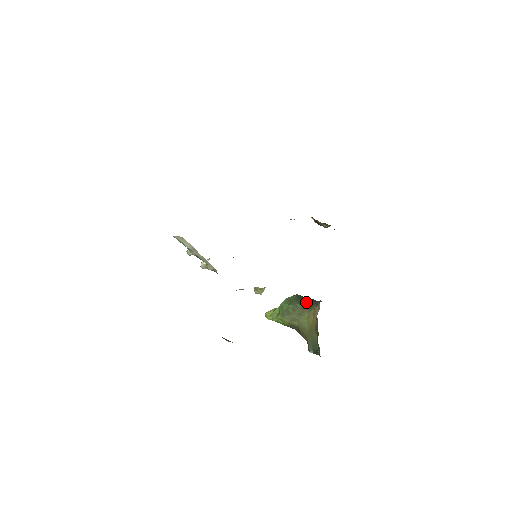
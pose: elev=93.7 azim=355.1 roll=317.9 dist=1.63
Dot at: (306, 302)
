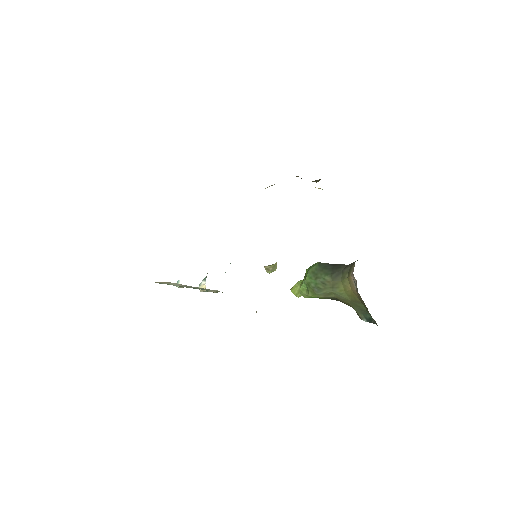
Dot at: (333, 271)
